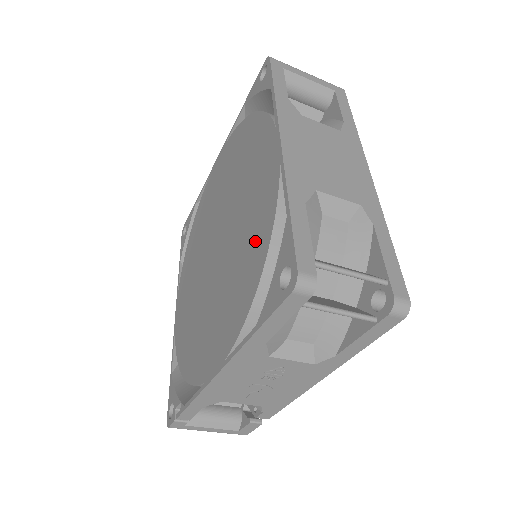
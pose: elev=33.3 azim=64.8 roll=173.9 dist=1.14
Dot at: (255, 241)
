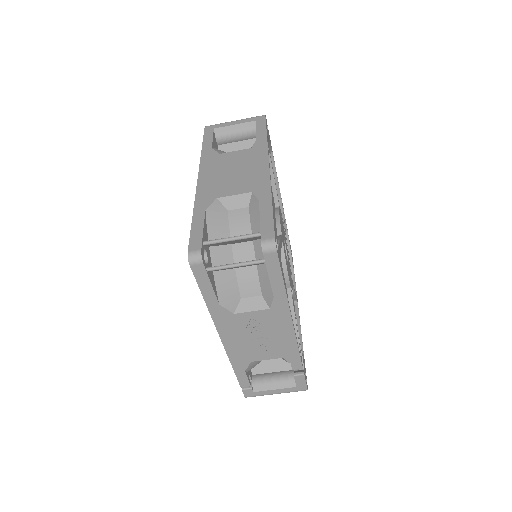
Dot at: occluded
